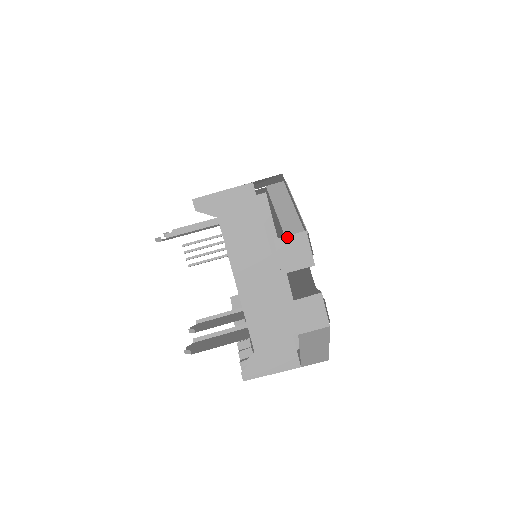
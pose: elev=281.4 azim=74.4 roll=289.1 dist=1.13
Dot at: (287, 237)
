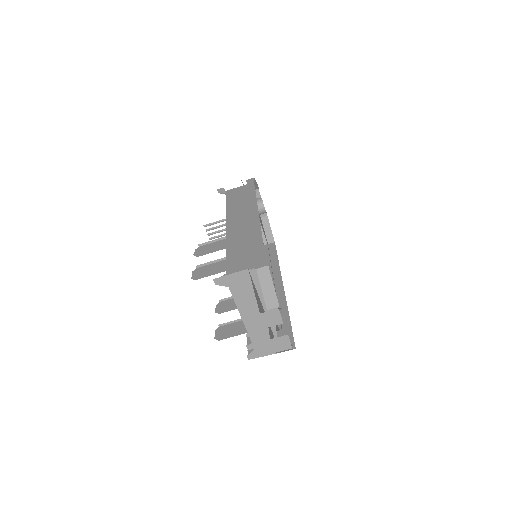
Dot at: (267, 312)
